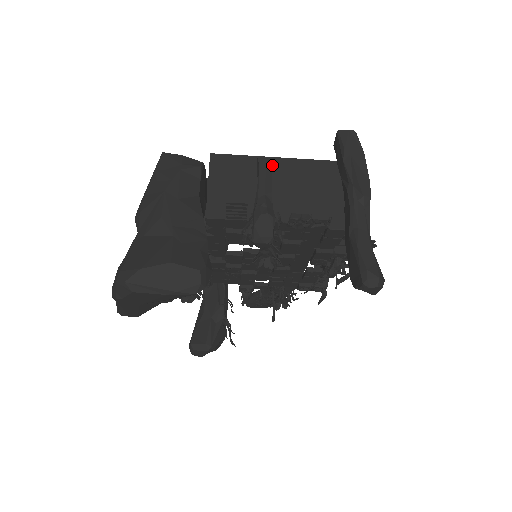
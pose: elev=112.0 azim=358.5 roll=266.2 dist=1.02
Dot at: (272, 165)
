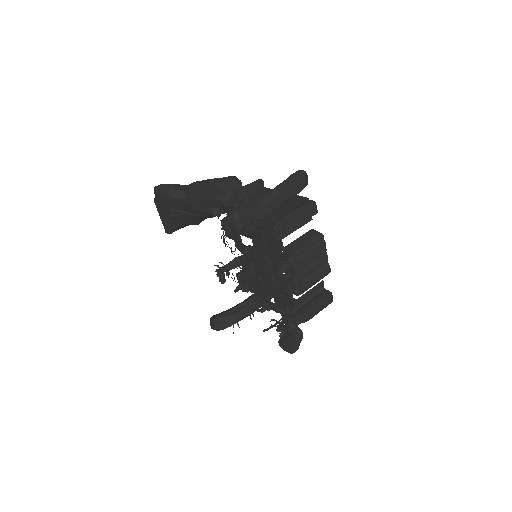
Dot at: occluded
